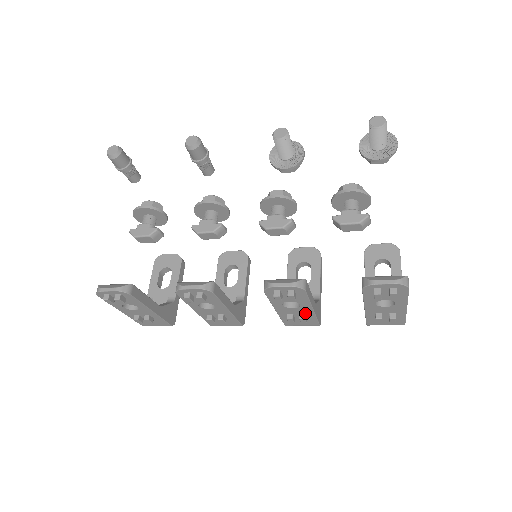
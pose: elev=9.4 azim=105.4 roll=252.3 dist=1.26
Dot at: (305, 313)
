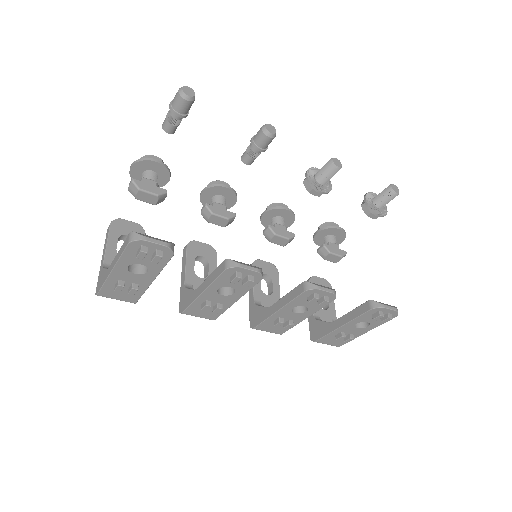
Dot at: (294, 320)
